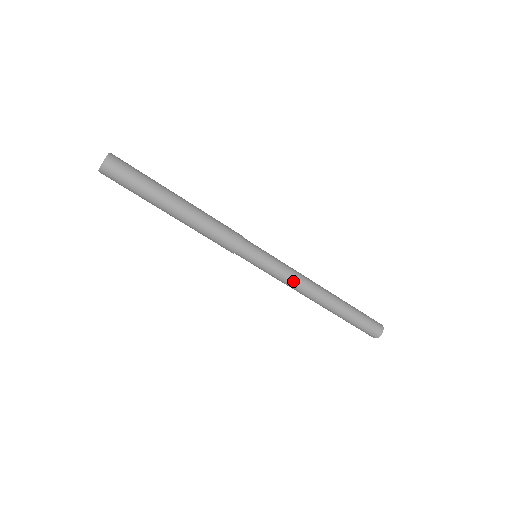
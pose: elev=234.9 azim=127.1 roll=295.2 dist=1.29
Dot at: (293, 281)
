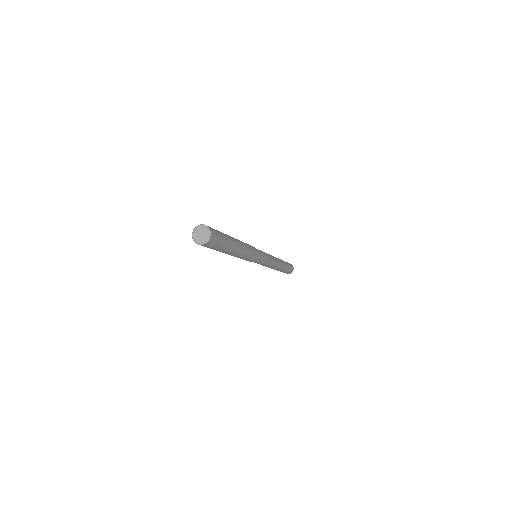
Dot at: (262, 265)
